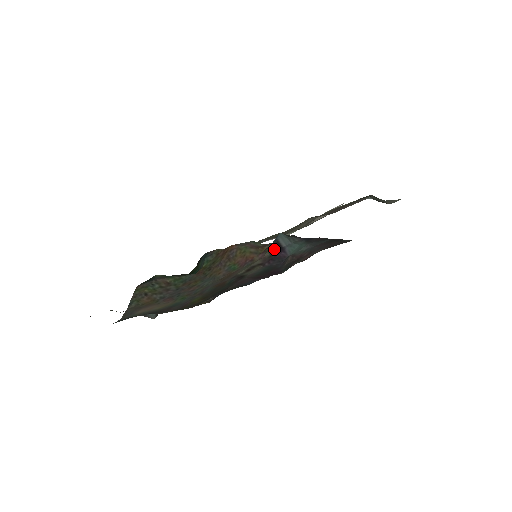
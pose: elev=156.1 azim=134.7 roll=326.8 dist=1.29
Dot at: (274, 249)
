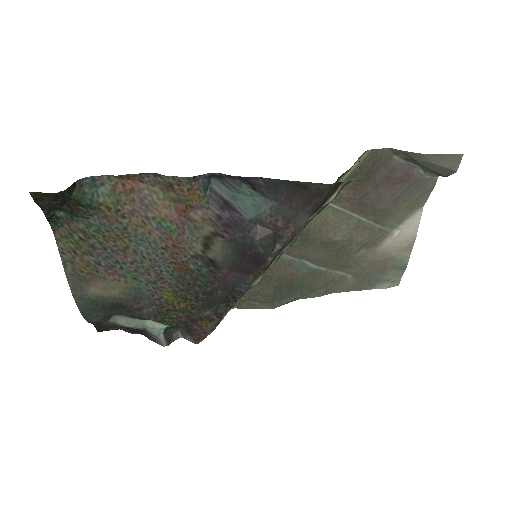
Dot at: (217, 205)
